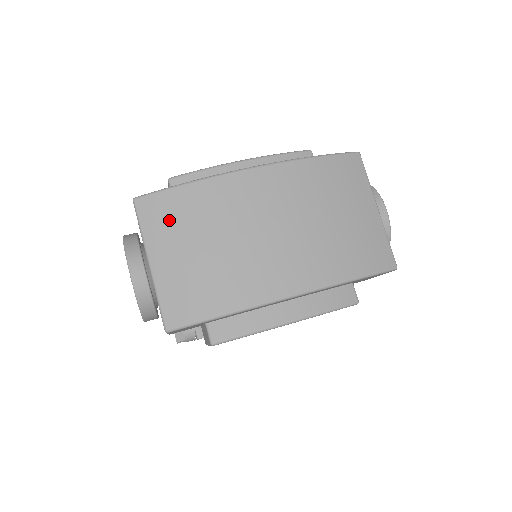
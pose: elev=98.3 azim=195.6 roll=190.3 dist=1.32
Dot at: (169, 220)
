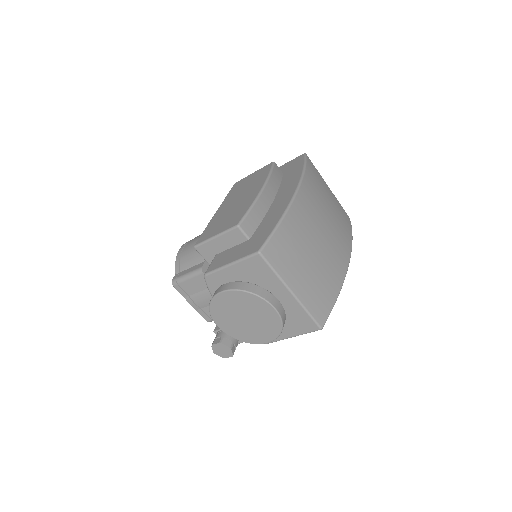
Dot at: (287, 254)
